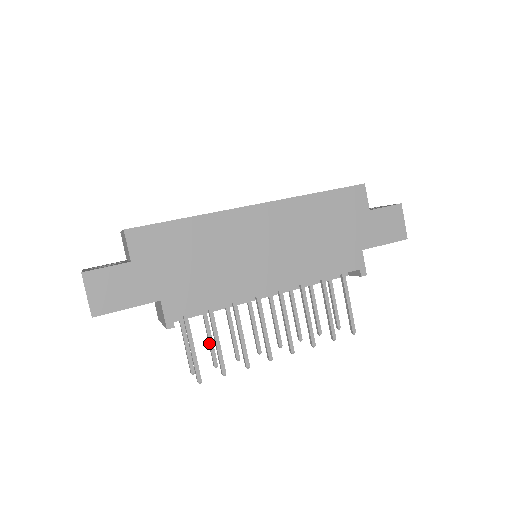
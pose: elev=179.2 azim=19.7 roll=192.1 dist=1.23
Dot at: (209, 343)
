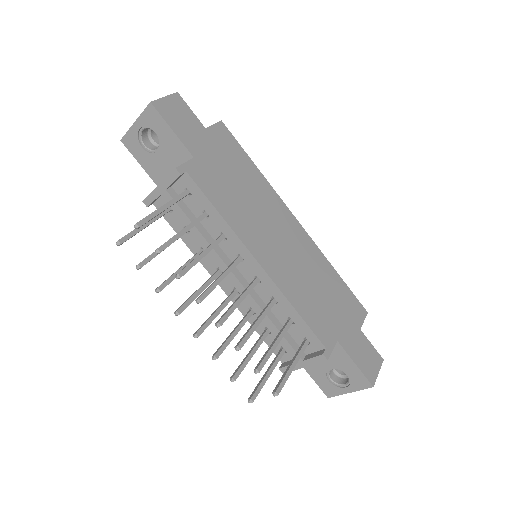
Dot at: occluded
